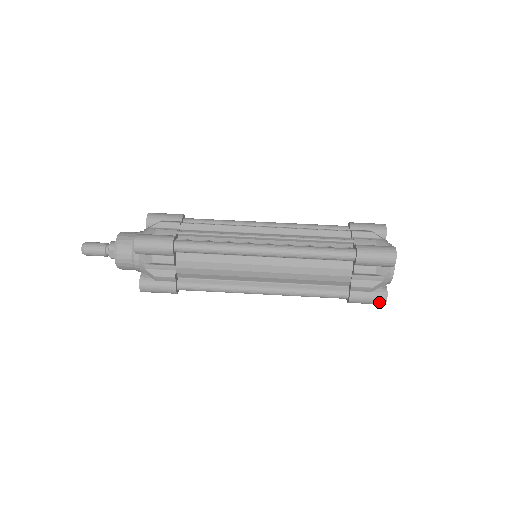
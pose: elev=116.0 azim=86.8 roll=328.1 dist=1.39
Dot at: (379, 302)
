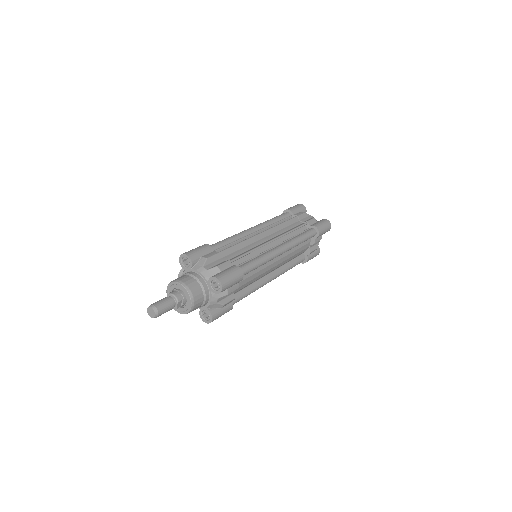
Dot at: occluded
